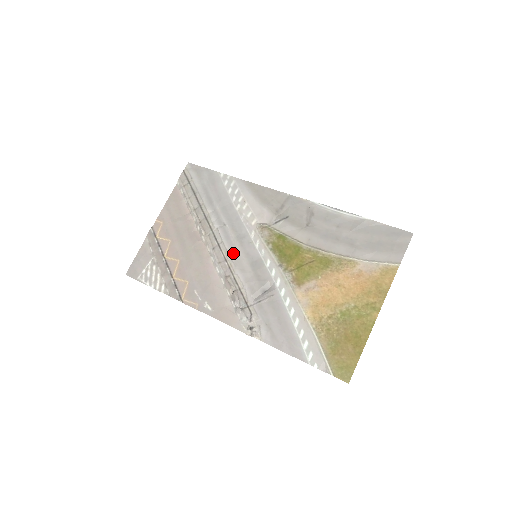
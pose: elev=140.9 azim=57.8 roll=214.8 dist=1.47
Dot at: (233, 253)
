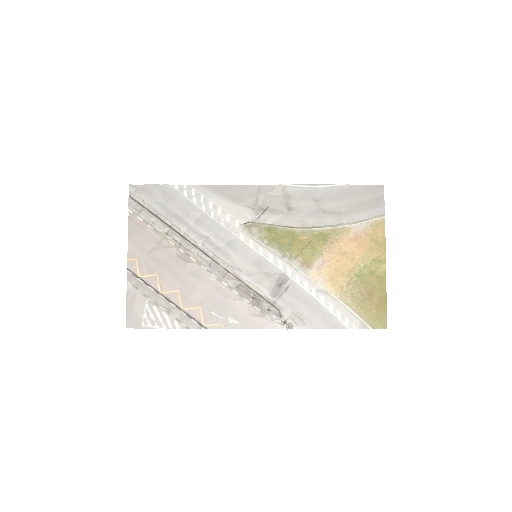
Dot at: (232, 262)
